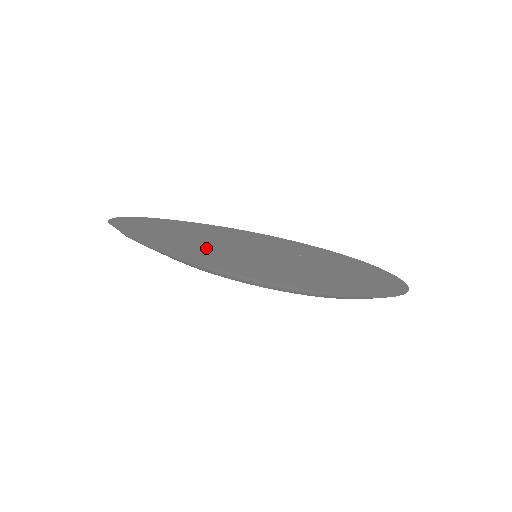
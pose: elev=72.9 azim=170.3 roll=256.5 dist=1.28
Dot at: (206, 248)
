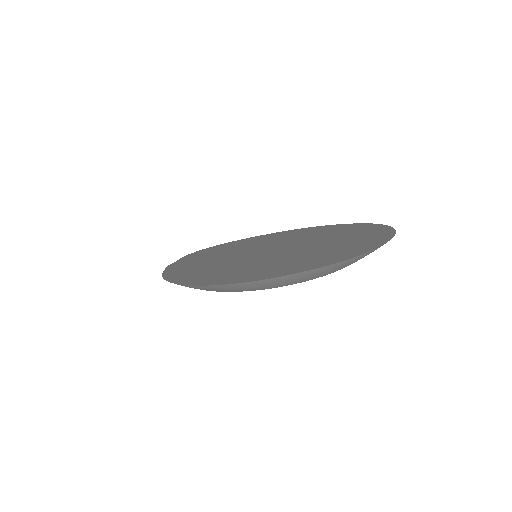
Dot at: (210, 260)
